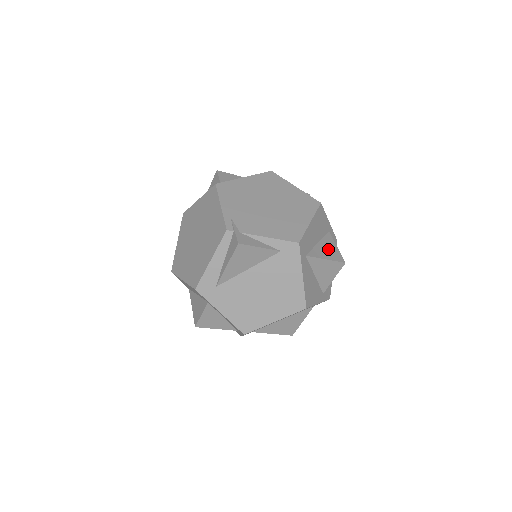
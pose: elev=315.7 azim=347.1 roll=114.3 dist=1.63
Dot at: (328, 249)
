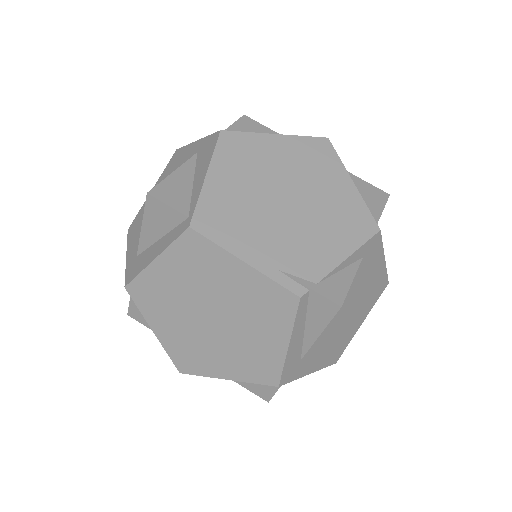
Dot at: (363, 193)
